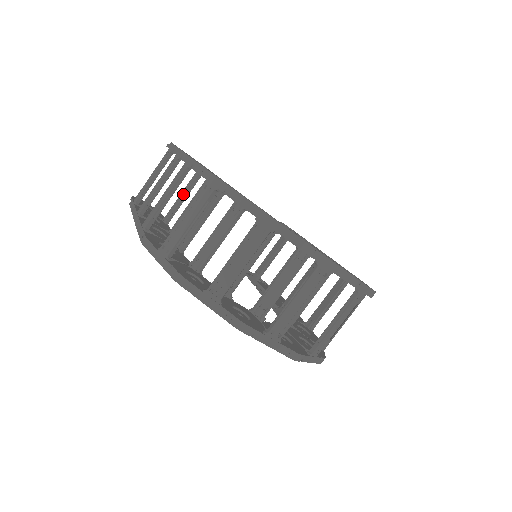
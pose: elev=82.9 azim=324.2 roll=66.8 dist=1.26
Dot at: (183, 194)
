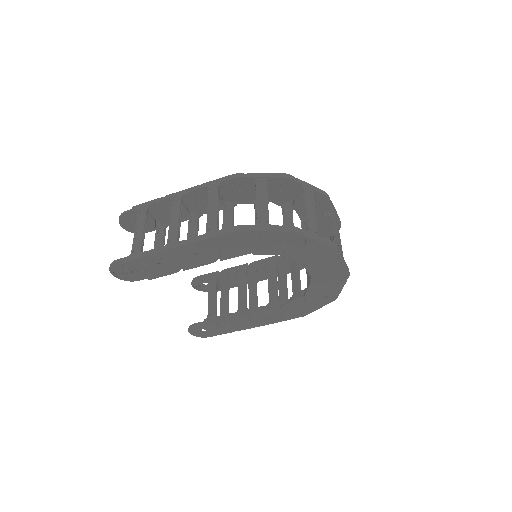
Dot at: (160, 245)
